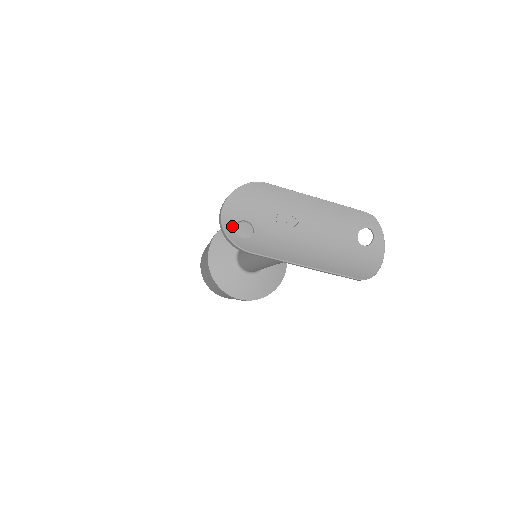
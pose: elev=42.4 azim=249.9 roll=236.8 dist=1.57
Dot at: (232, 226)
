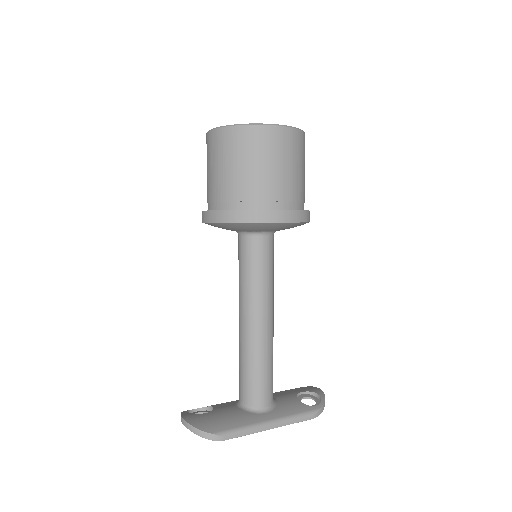
Dot at: occluded
